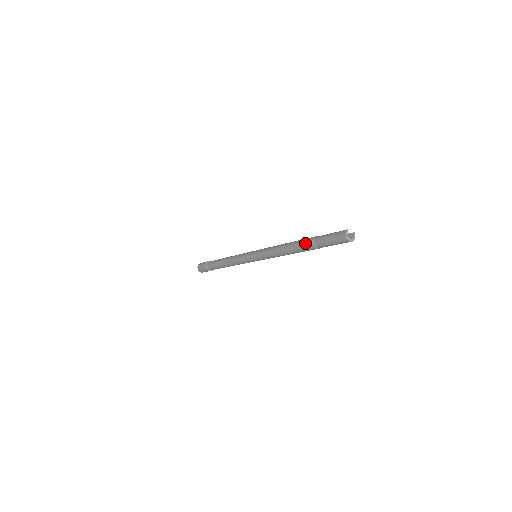
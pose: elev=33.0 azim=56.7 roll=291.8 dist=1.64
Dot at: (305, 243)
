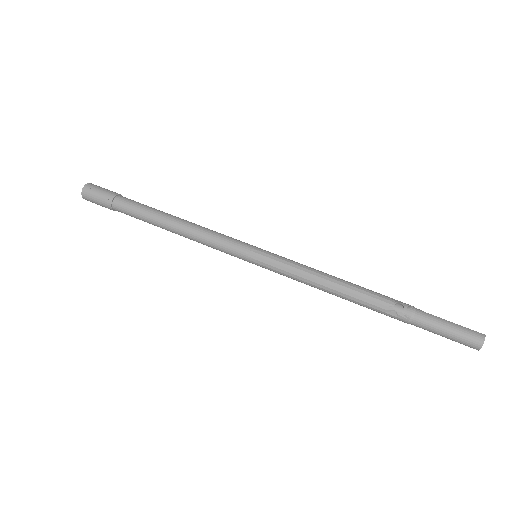
Dot at: (394, 307)
